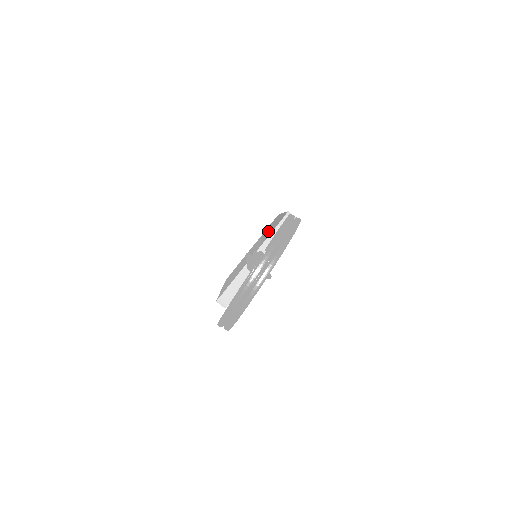
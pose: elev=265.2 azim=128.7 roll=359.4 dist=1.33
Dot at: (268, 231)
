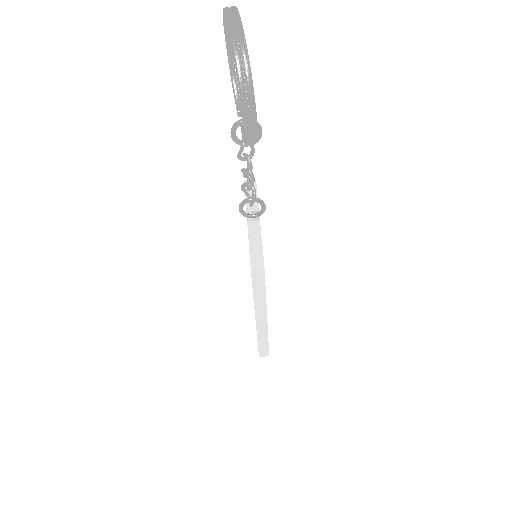
Dot at: occluded
